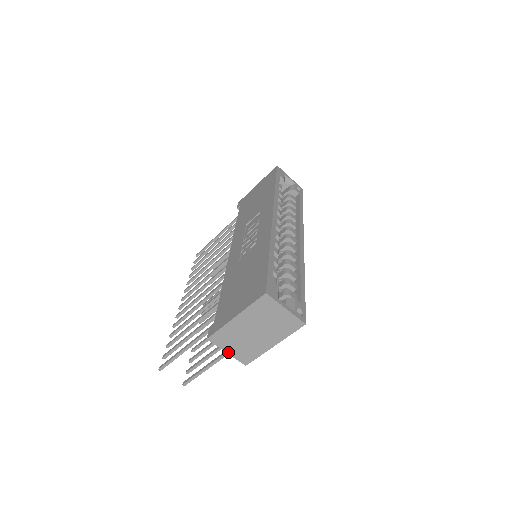
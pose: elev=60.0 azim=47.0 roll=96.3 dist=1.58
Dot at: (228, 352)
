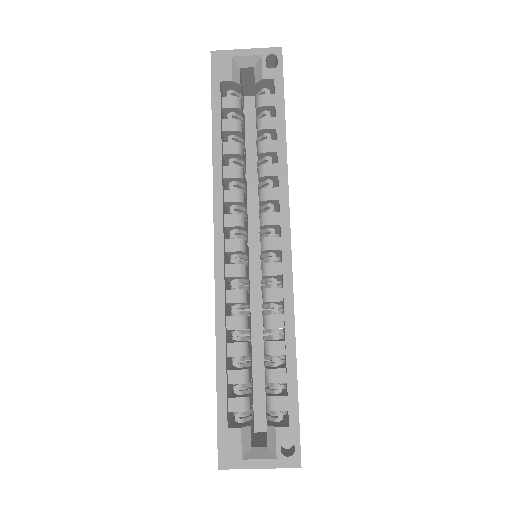
Dot at: occluded
